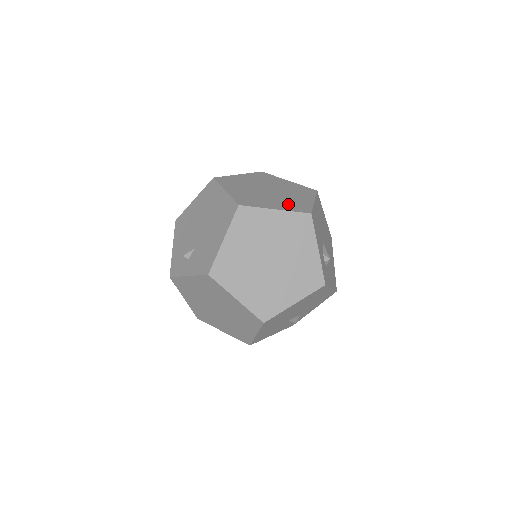
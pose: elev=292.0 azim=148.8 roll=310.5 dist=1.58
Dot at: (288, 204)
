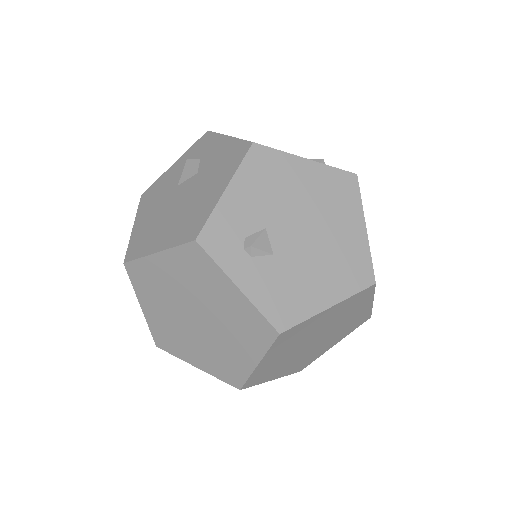
Dot at: occluded
